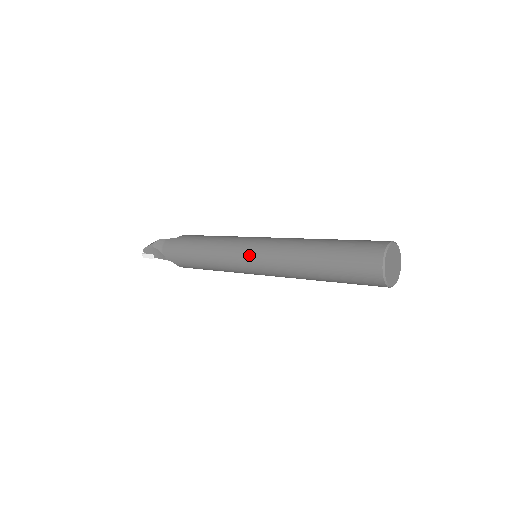
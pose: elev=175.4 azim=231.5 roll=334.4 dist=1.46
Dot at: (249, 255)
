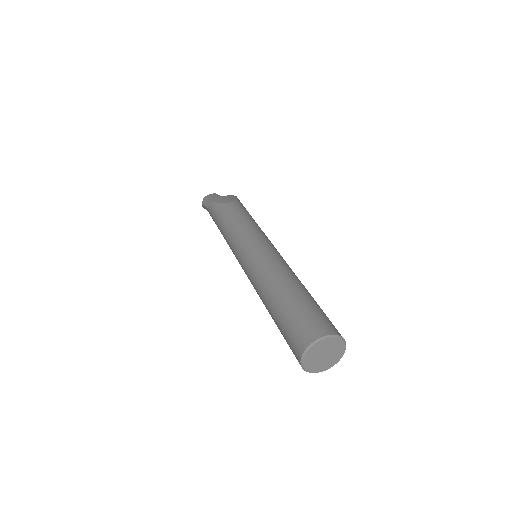
Dot at: occluded
